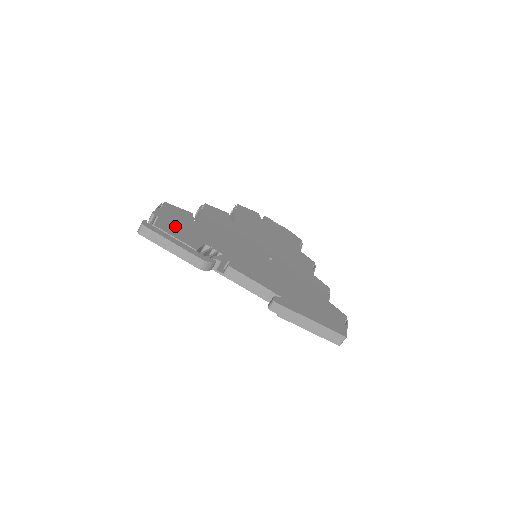
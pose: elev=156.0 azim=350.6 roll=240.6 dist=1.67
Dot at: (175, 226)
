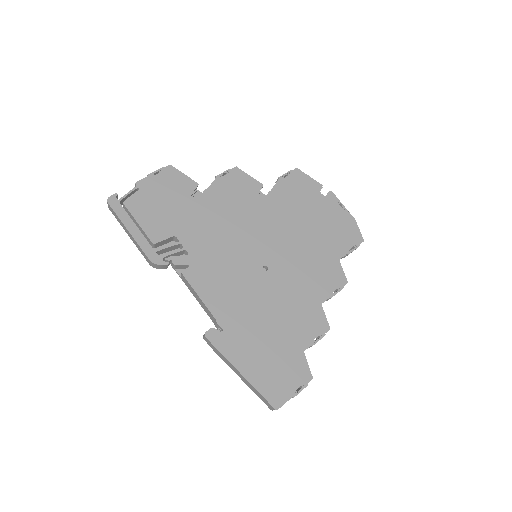
Dot at: (152, 205)
